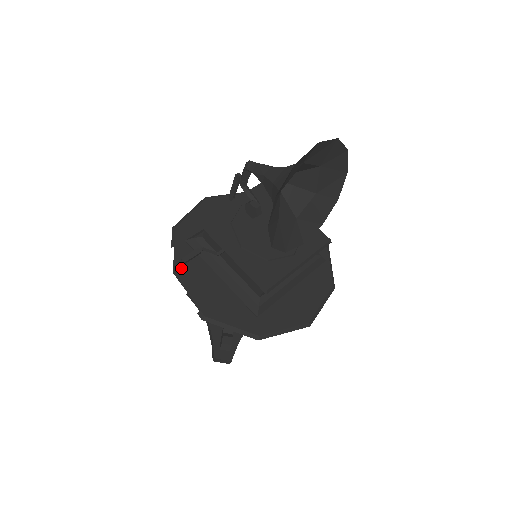
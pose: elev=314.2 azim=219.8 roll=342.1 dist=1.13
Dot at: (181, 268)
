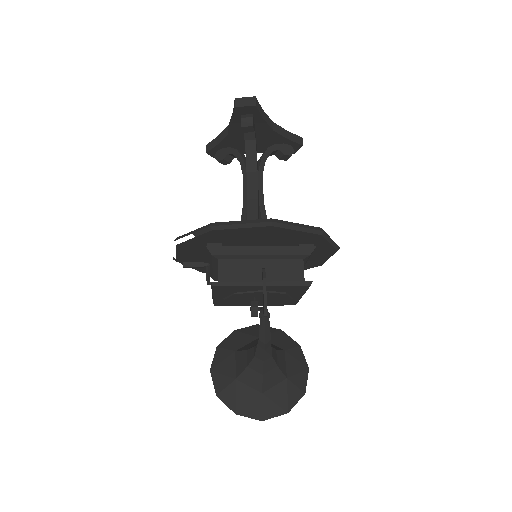
Dot at: (186, 245)
